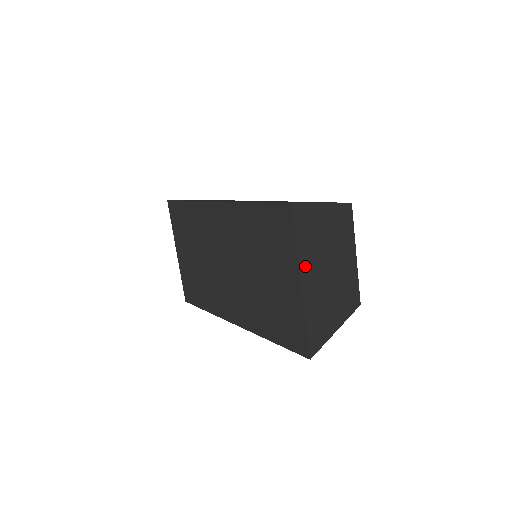
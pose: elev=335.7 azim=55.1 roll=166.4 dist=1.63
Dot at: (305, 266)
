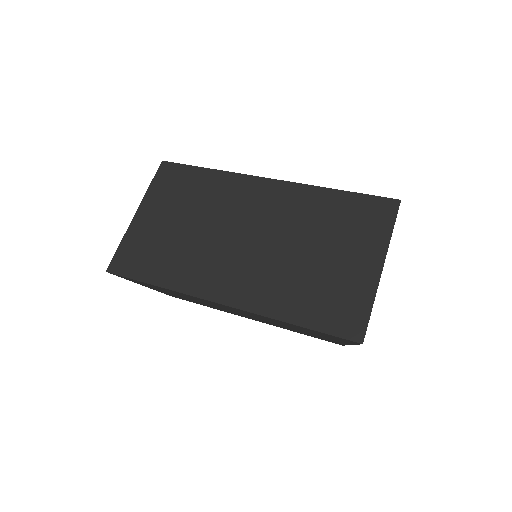
Dot at: occluded
